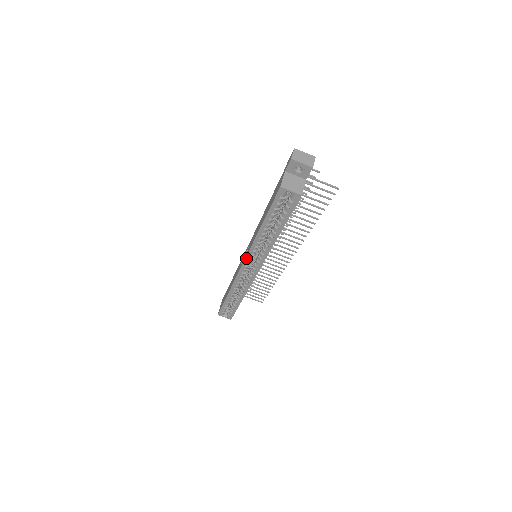
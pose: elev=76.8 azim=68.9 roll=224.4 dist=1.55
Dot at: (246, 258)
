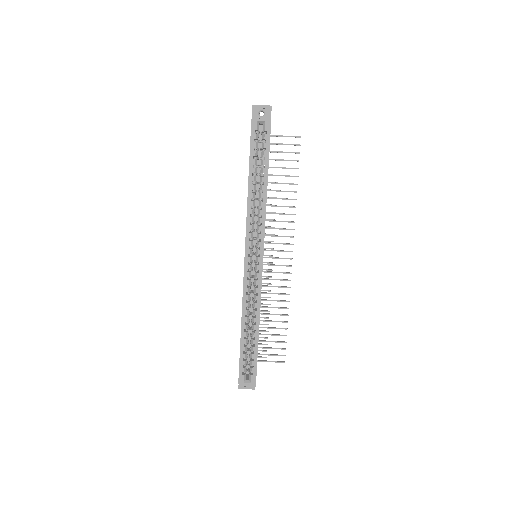
Dot at: (246, 241)
